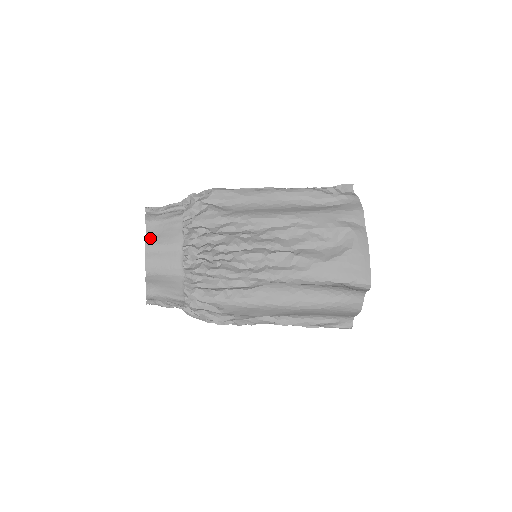
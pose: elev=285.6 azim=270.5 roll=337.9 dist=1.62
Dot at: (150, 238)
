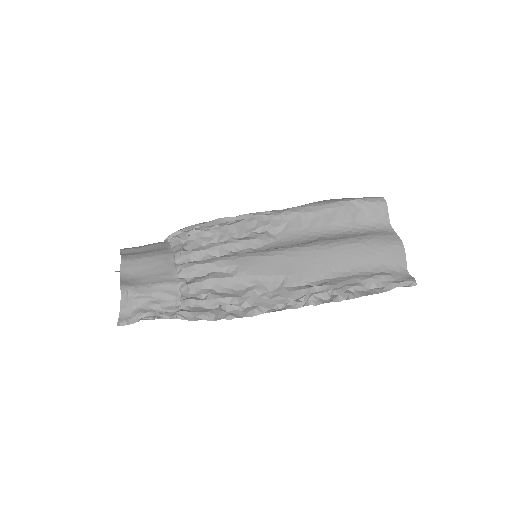
Dot at: occluded
